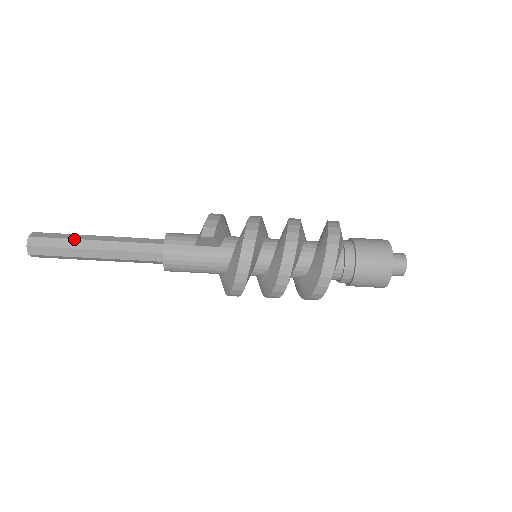
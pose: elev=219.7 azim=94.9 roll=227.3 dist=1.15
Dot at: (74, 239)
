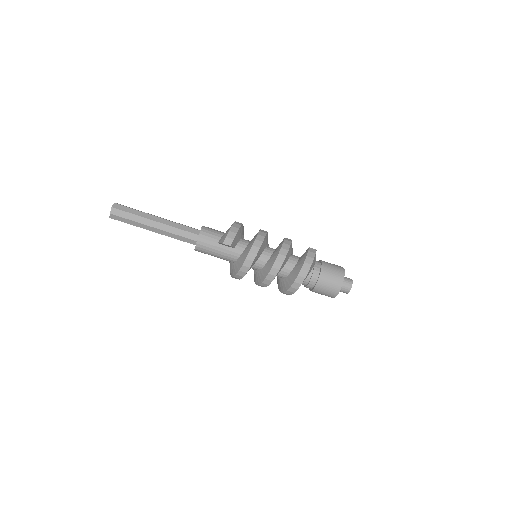
Dot at: (141, 217)
